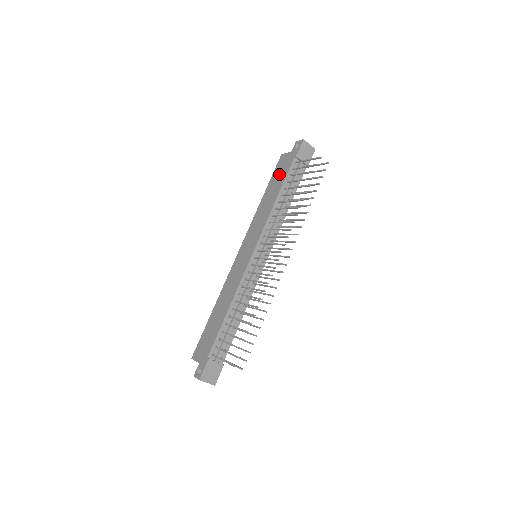
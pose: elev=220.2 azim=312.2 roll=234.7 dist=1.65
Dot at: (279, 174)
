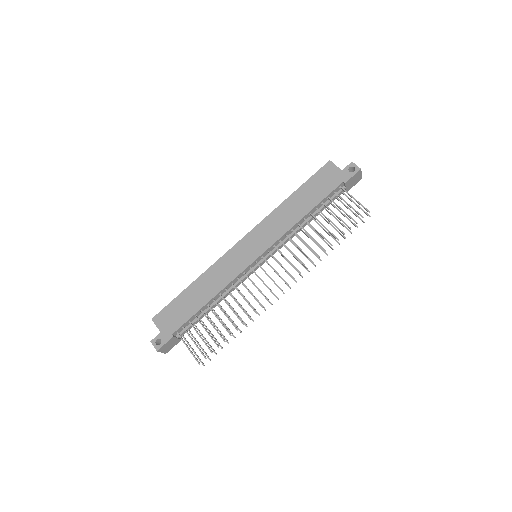
Dot at: (318, 186)
